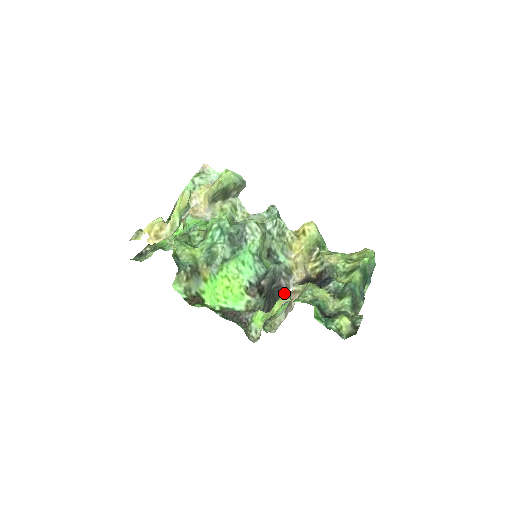
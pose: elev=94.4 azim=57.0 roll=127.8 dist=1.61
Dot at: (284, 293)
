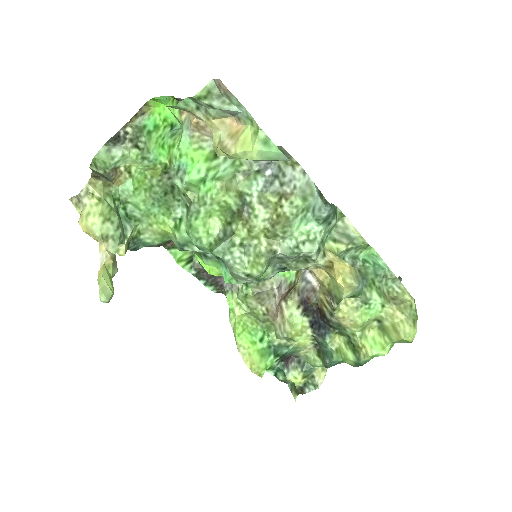
Dot at: occluded
